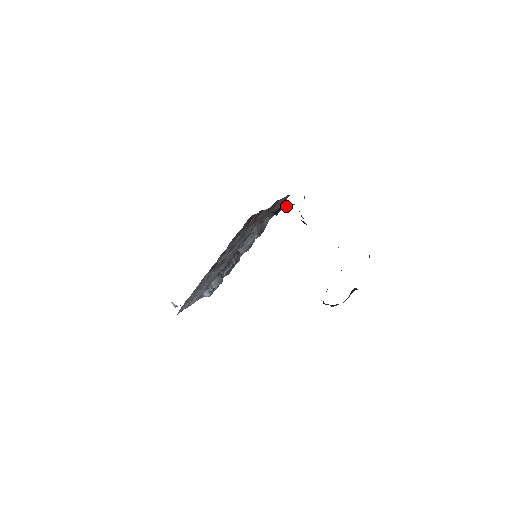
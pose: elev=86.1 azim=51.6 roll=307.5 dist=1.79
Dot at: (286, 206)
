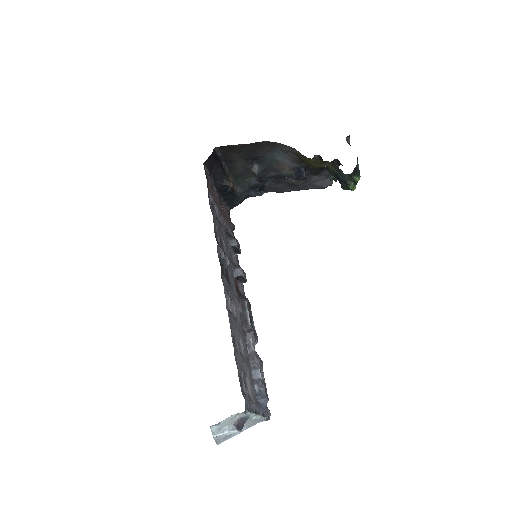
Dot at: (230, 181)
